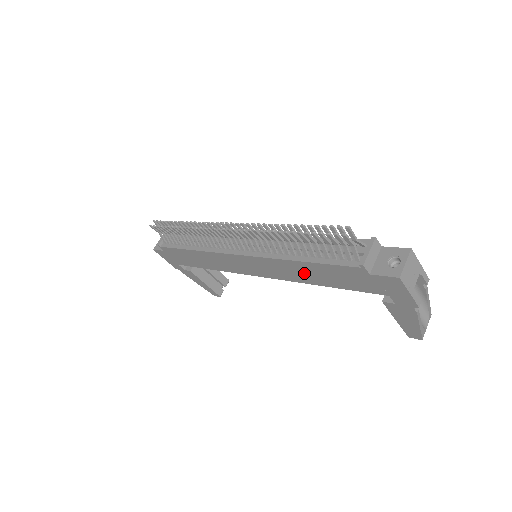
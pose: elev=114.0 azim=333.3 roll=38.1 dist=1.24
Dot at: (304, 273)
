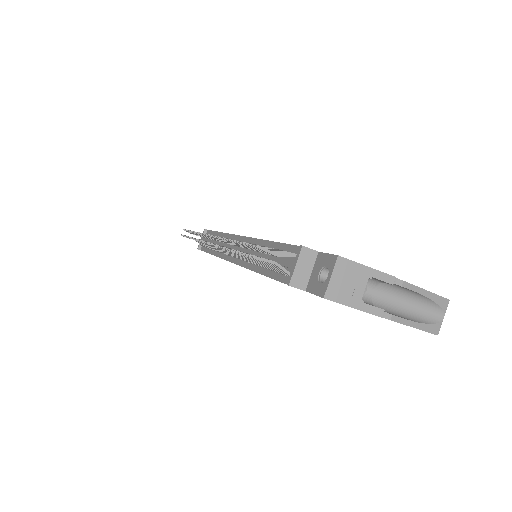
Dot at: occluded
